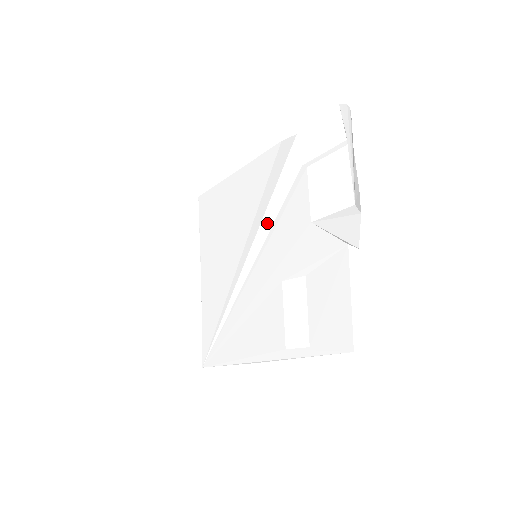
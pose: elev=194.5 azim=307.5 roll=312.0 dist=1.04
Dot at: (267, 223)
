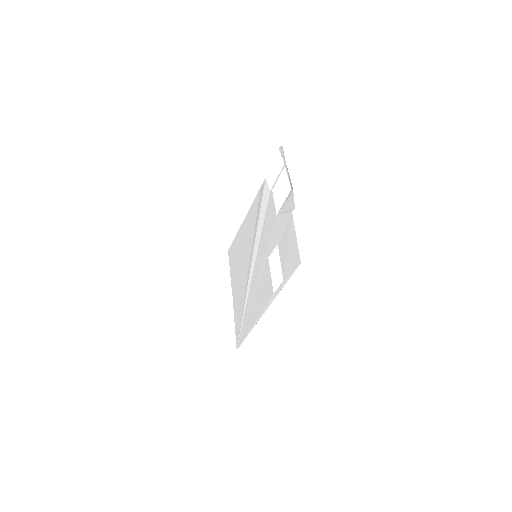
Dot at: (259, 233)
